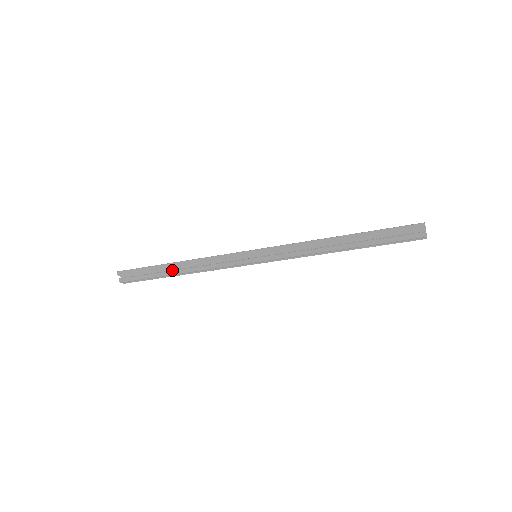
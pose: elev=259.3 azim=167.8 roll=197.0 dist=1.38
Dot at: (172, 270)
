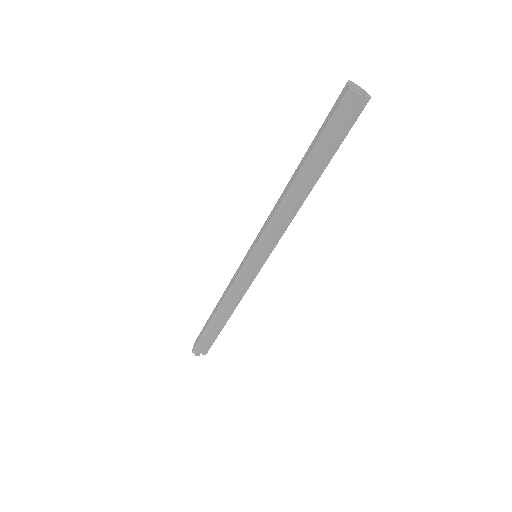
Dot at: (213, 314)
